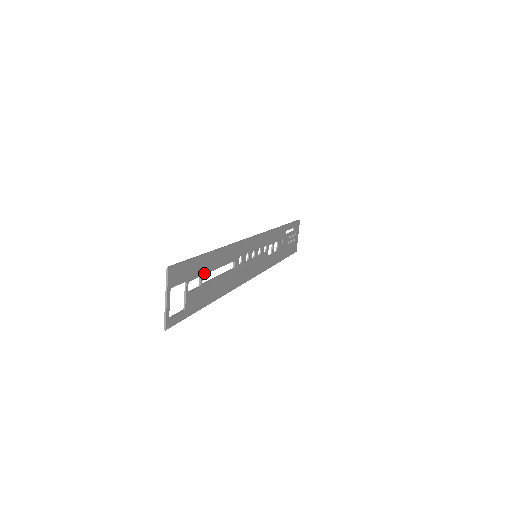
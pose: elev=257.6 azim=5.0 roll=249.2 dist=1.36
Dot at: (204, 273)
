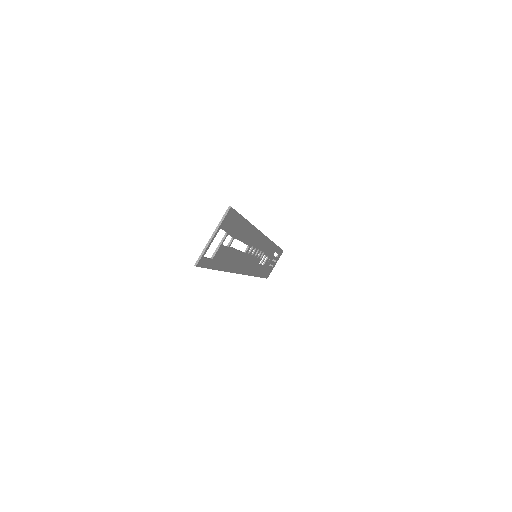
Dot at: (236, 237)
